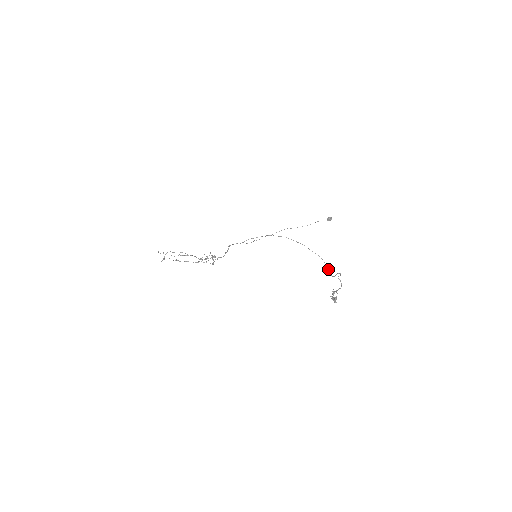
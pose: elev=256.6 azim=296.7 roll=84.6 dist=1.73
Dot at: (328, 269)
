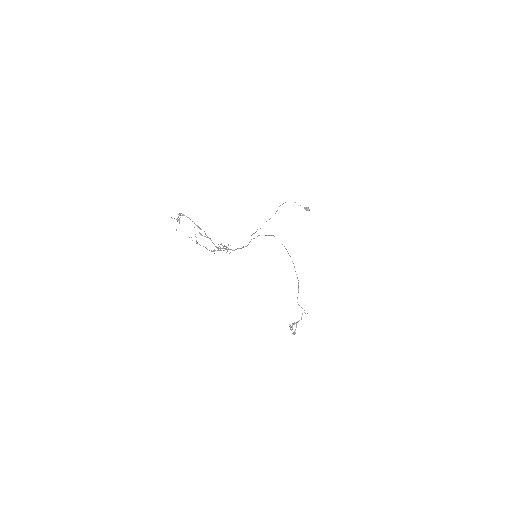
Dot at: occluded
